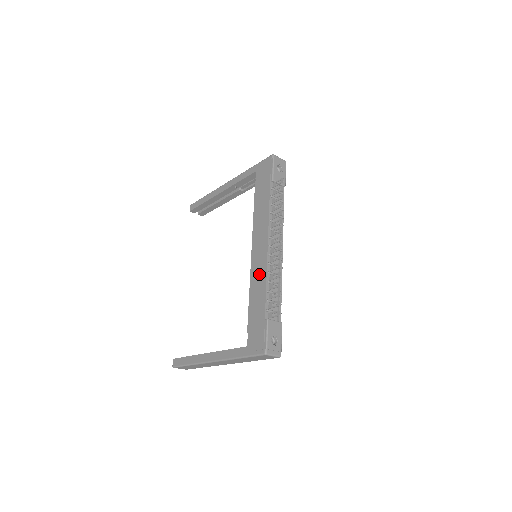
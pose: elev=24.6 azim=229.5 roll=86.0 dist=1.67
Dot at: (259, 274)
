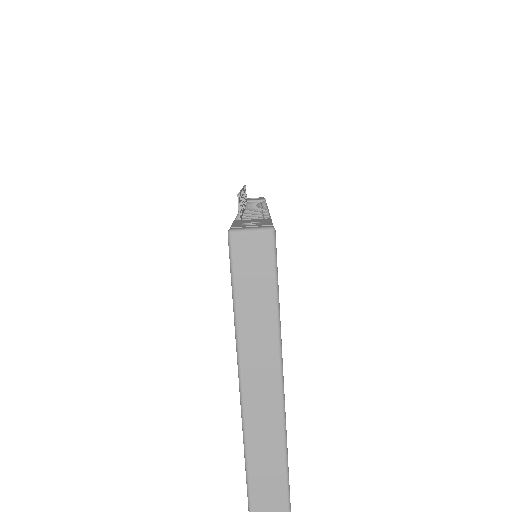
Dot at: occluded
